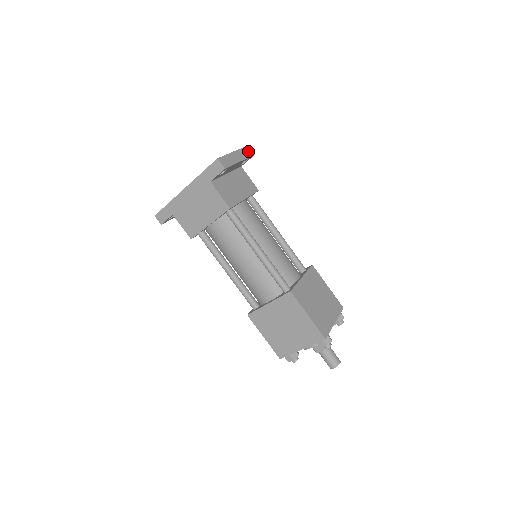
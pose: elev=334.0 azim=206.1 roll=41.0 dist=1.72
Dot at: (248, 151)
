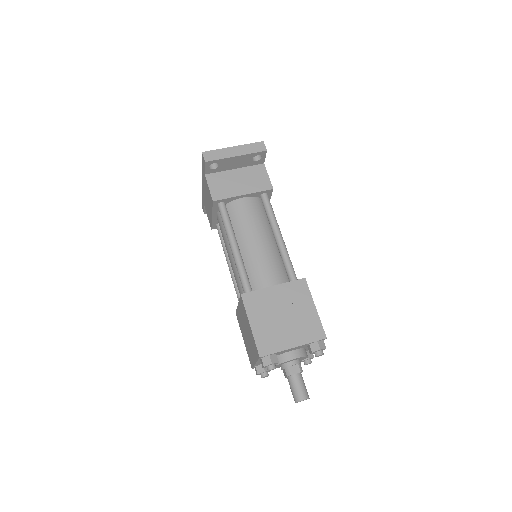
Dot at: (258, 147)
